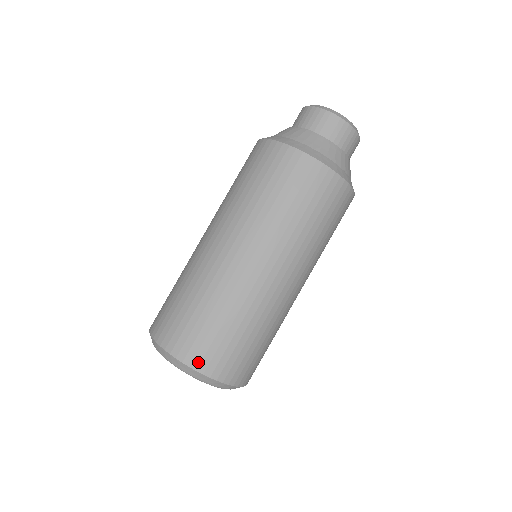
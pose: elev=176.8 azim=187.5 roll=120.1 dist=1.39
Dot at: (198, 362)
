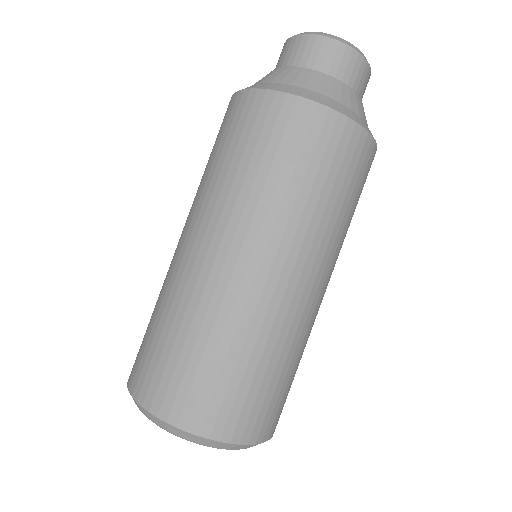
Dot at: (132, 380)
